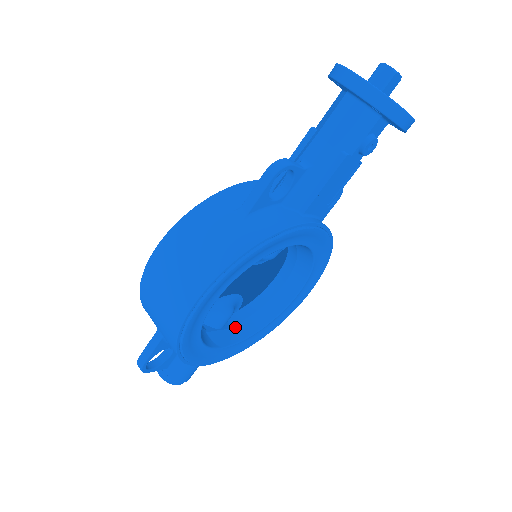
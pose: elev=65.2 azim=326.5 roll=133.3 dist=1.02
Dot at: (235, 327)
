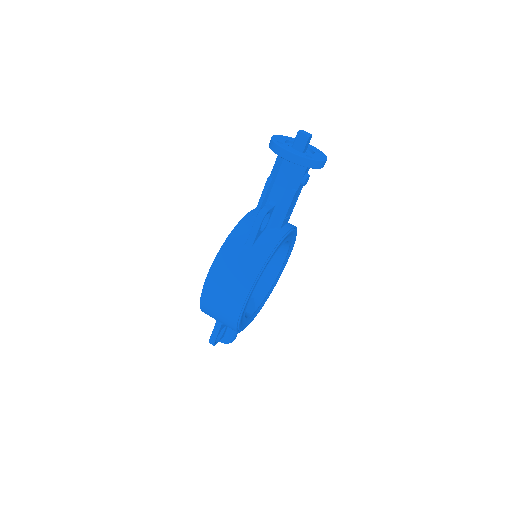
Dot at: (254, 297)
